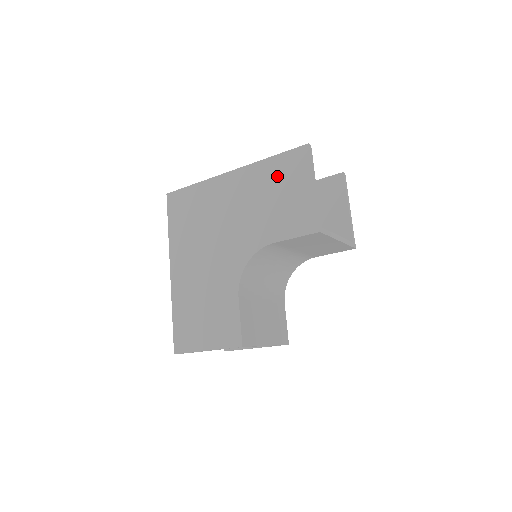
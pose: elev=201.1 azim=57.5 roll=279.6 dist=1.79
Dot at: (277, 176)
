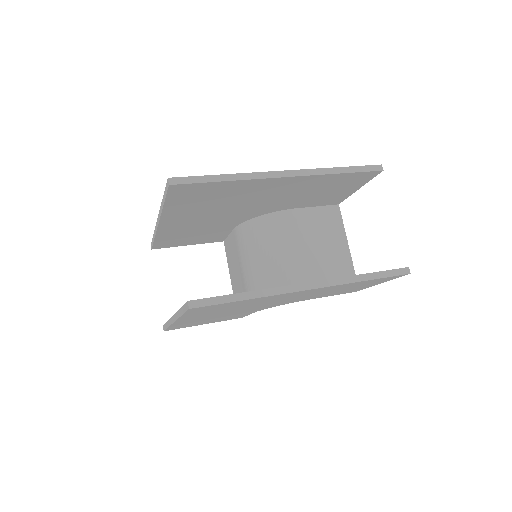
Dot at: (357, 285)
